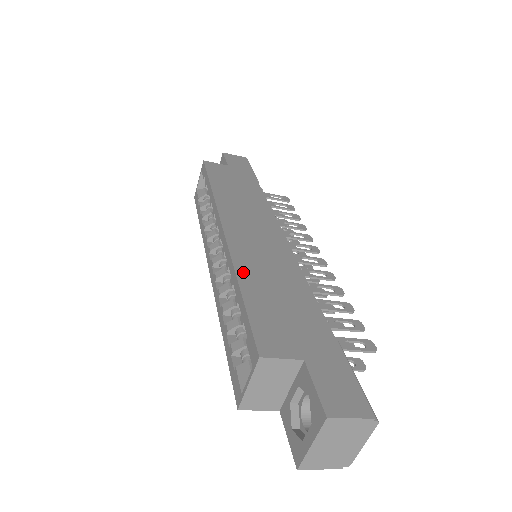
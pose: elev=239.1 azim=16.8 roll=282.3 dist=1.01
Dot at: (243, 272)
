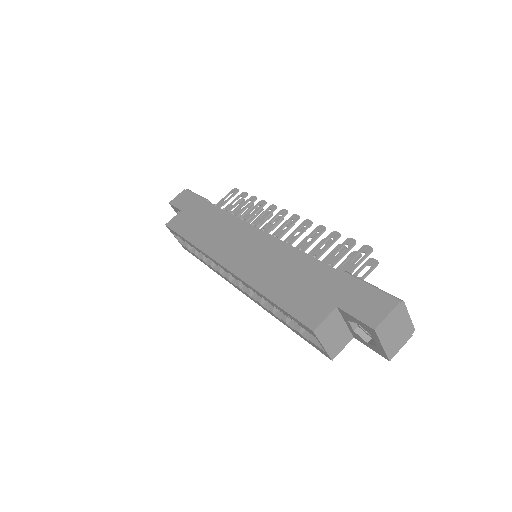
Dot at: (259, 285)
